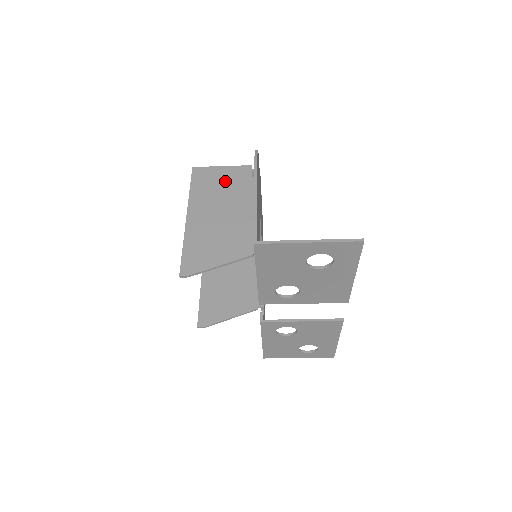
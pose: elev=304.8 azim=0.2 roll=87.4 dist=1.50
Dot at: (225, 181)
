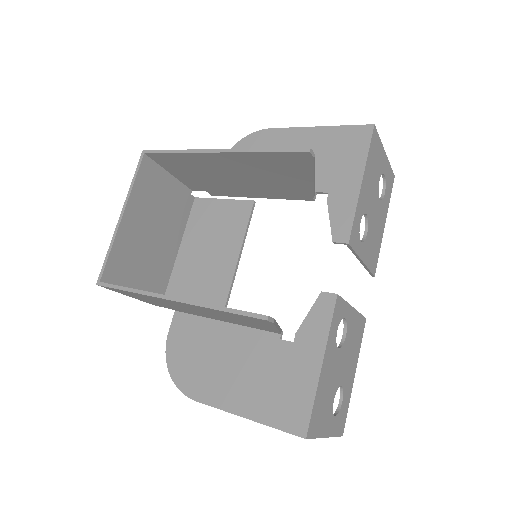
Dot at: occluded
